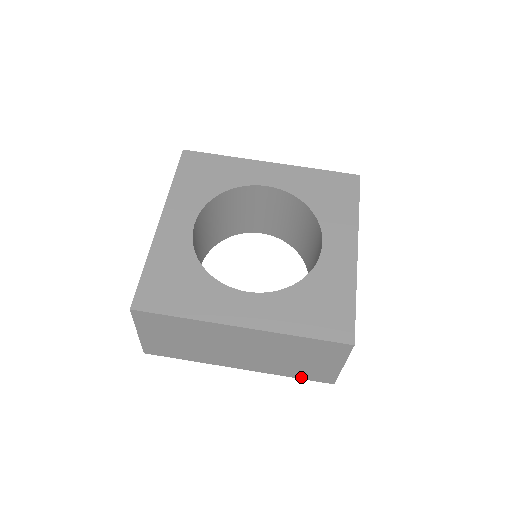
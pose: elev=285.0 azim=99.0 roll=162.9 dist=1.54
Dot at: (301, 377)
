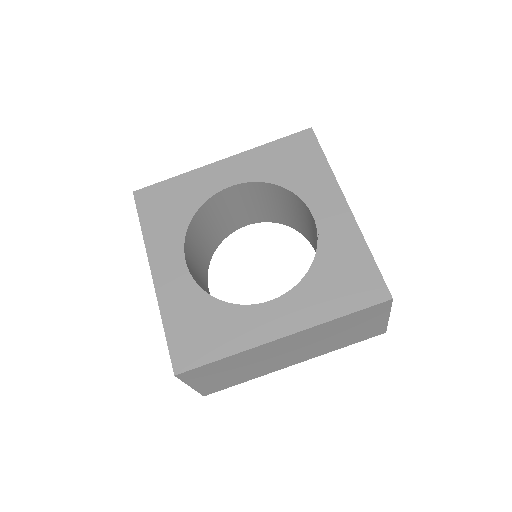
Dot at: (354, 342)
